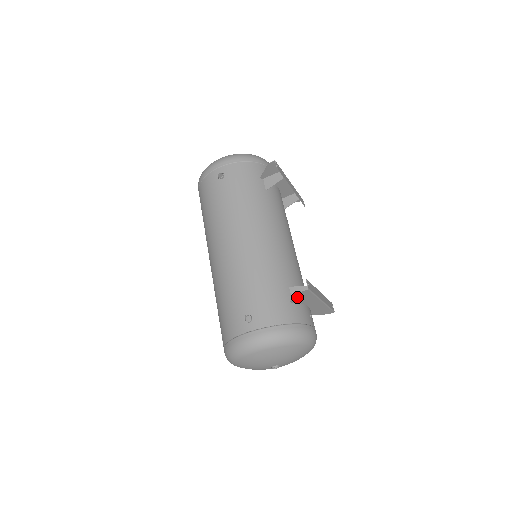
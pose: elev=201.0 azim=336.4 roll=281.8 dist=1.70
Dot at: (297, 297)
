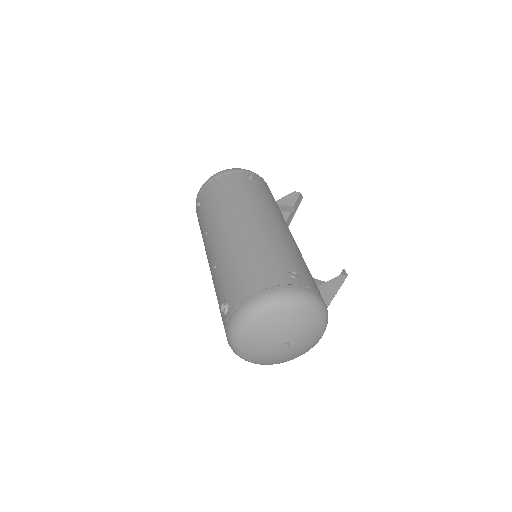
Dot at: (329, 283)
